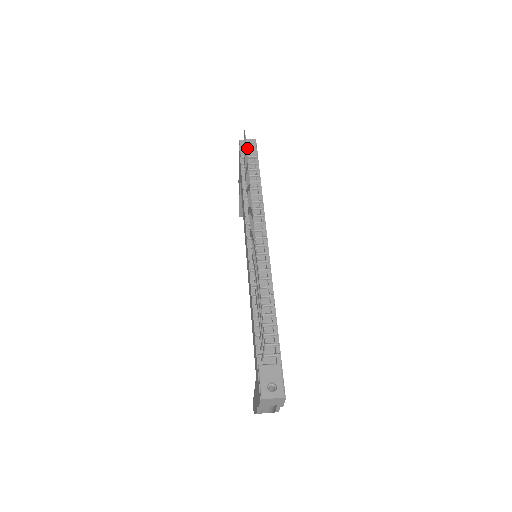
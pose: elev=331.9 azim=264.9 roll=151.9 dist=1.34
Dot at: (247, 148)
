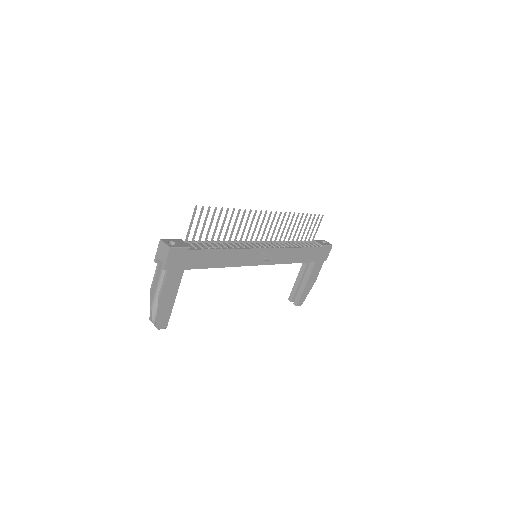
Dot at: (322, 241)
